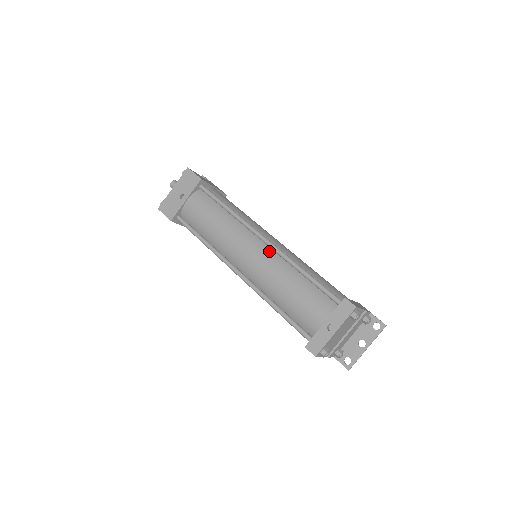
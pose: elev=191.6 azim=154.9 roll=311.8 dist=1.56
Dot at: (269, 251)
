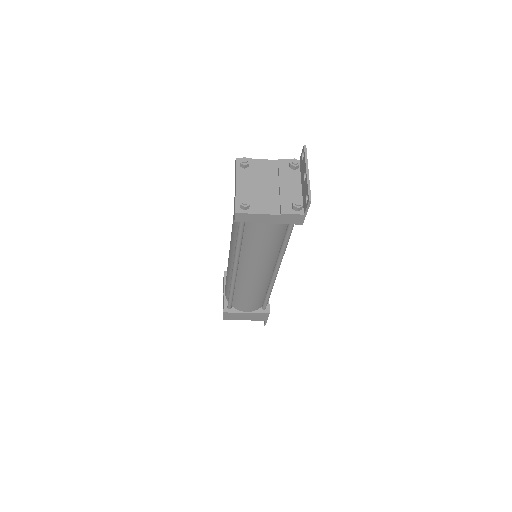
Dot at: occluded
